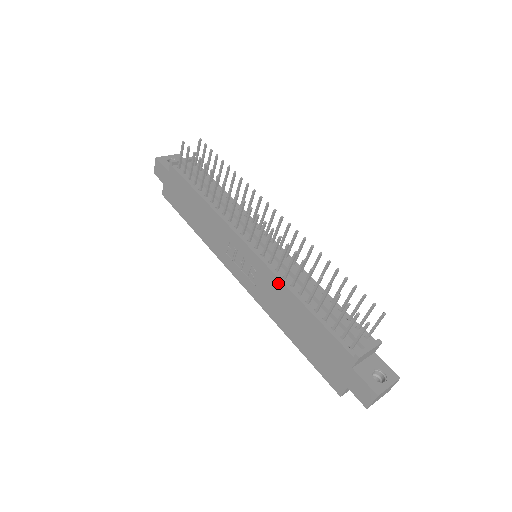
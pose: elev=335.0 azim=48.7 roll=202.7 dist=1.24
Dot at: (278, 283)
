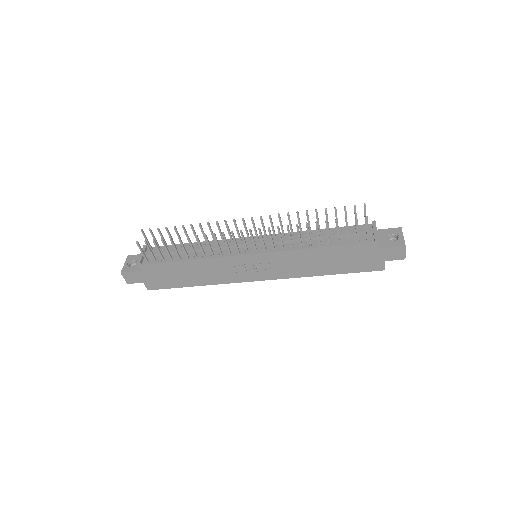
Dot at: (292, 253)
